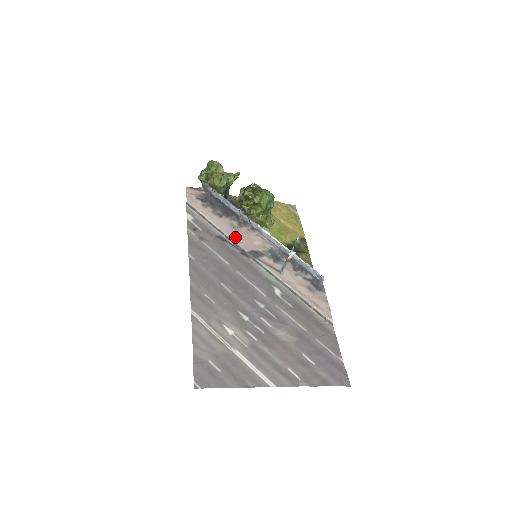
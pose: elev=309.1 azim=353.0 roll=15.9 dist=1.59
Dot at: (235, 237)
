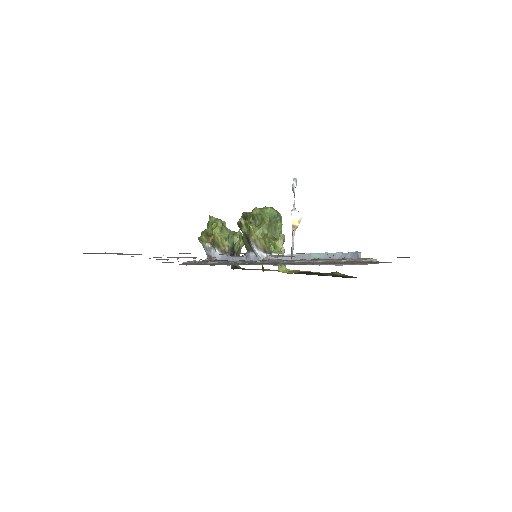
Dot at: occluded
